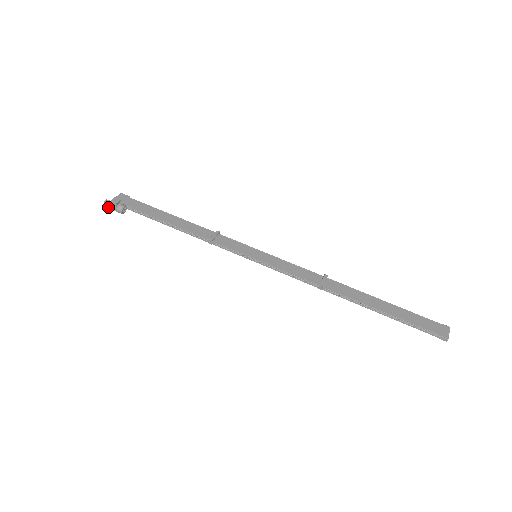
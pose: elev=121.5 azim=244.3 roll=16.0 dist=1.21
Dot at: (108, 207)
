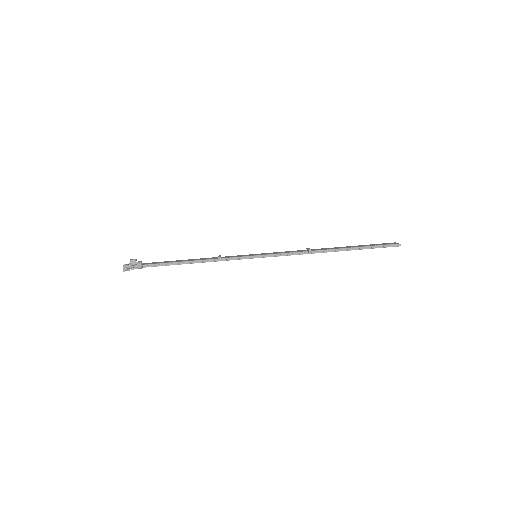
Dot at: (127, 268)
